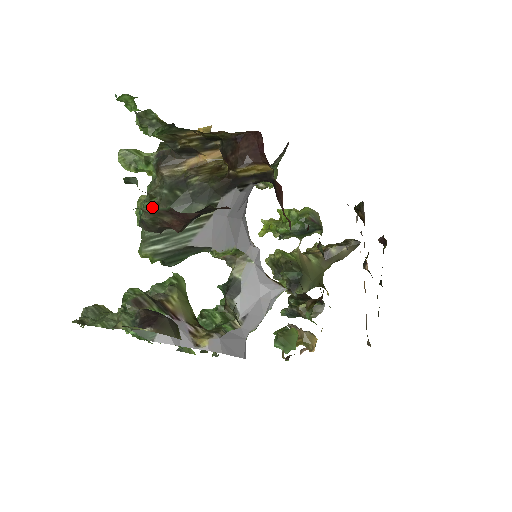
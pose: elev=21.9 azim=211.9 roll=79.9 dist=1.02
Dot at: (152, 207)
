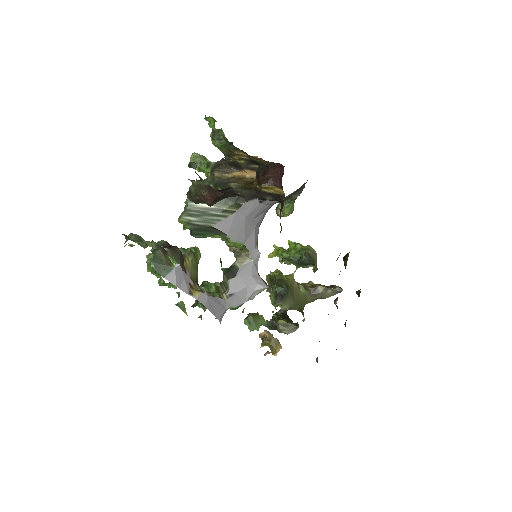
Dot at: occluded
